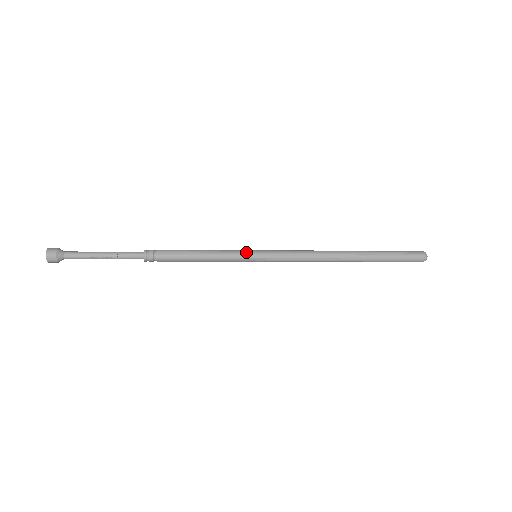
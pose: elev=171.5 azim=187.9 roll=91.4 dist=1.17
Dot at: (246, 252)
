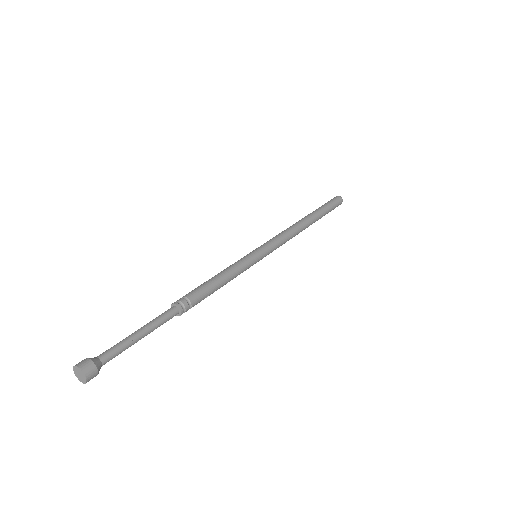
Dot at: (248, 255)
